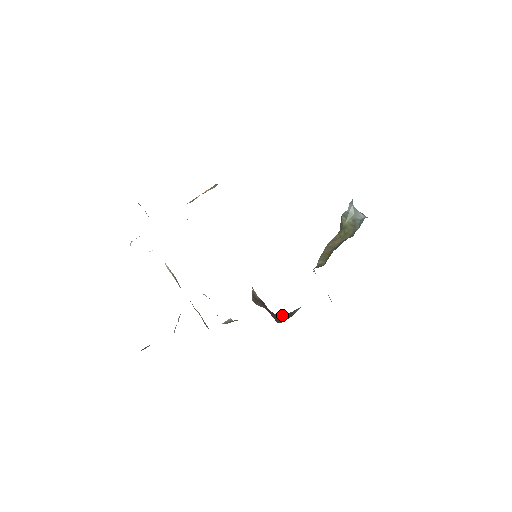
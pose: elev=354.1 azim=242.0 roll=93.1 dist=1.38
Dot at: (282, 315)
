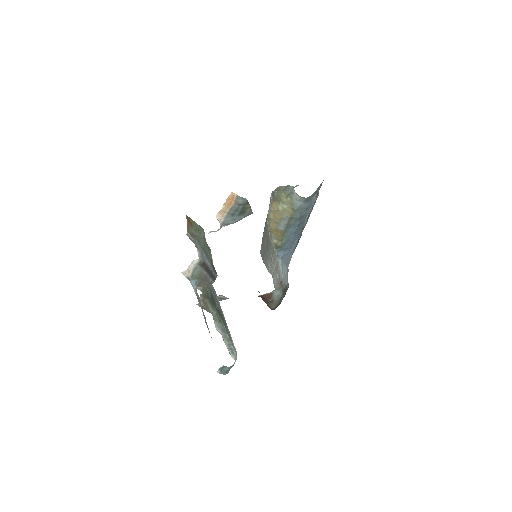
Dot at: (264, 297)
